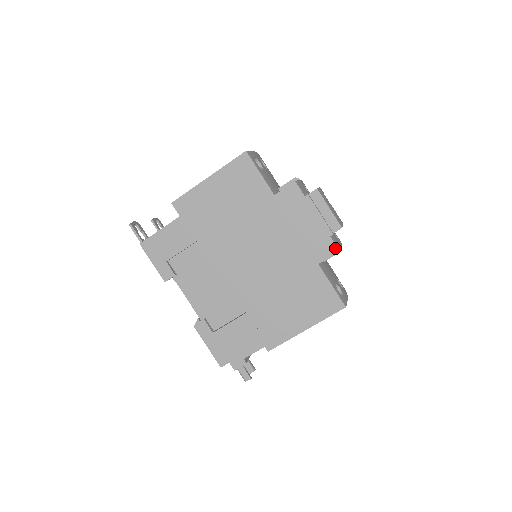
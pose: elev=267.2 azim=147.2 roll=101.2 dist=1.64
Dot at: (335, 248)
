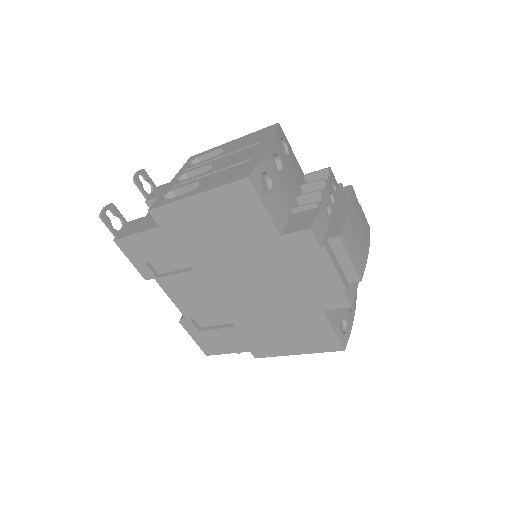
Dot at: (346, 303)
